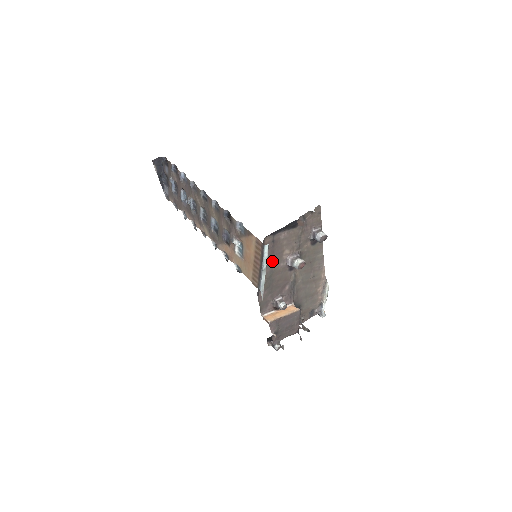
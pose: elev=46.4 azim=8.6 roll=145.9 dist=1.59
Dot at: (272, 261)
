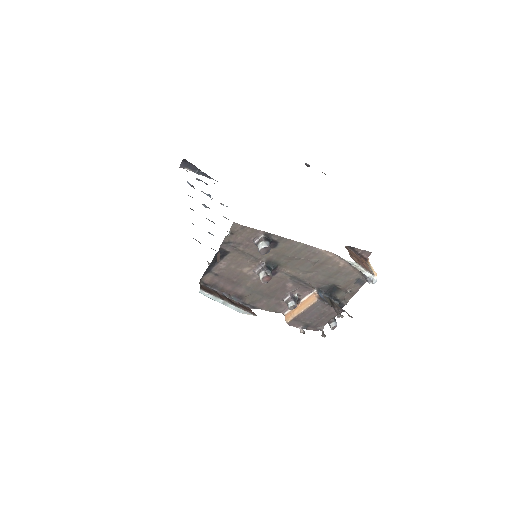
Dot at: (238, 283)
